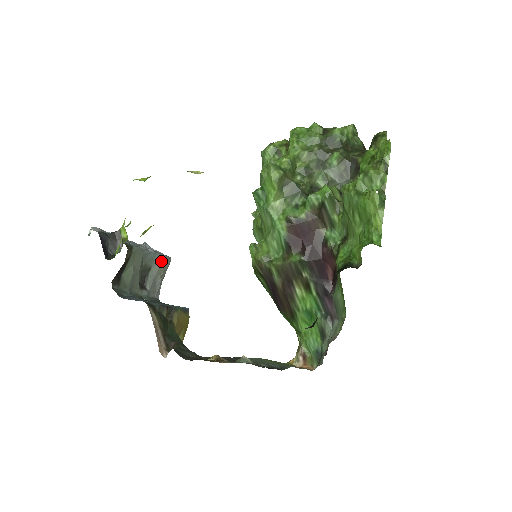
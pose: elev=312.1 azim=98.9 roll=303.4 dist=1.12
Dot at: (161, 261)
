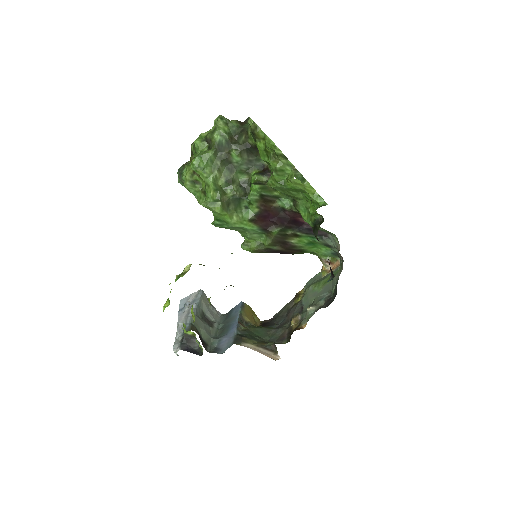
Dot at: (202, 300)
